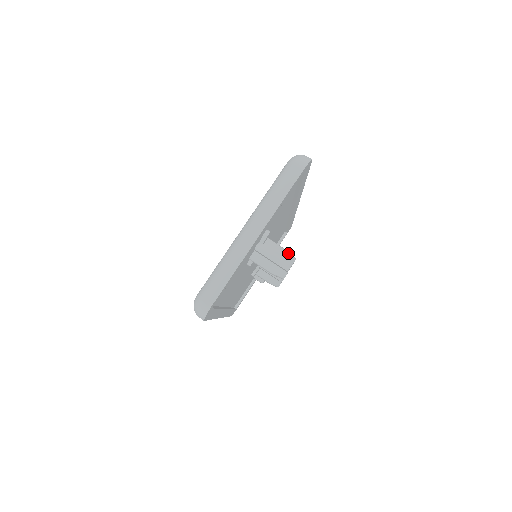
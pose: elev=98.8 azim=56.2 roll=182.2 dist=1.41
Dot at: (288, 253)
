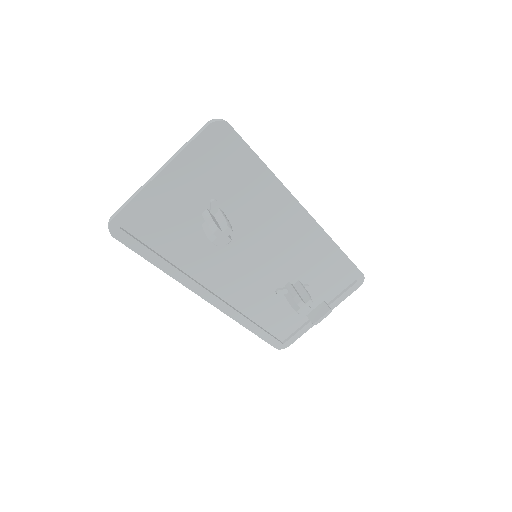
Dot at: (226, 222)
